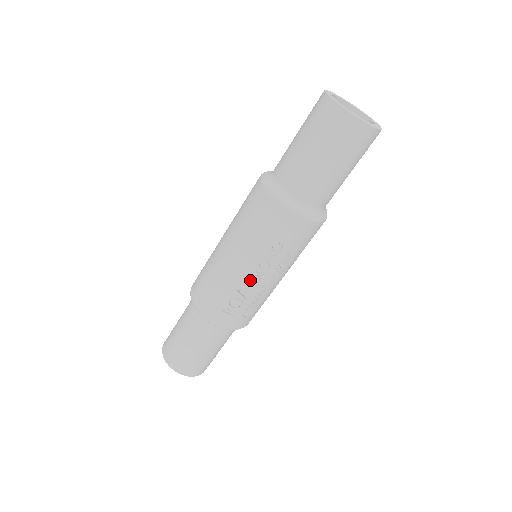
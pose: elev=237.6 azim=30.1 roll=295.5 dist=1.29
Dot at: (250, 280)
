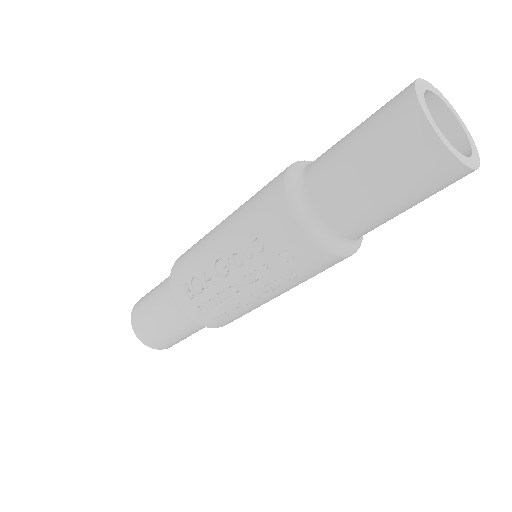
Dot at: (219, 267)
